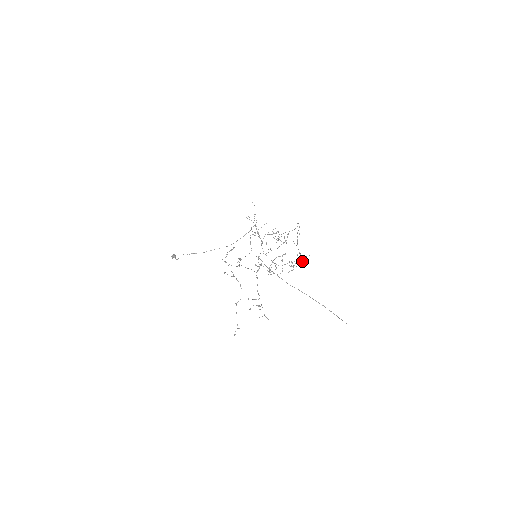
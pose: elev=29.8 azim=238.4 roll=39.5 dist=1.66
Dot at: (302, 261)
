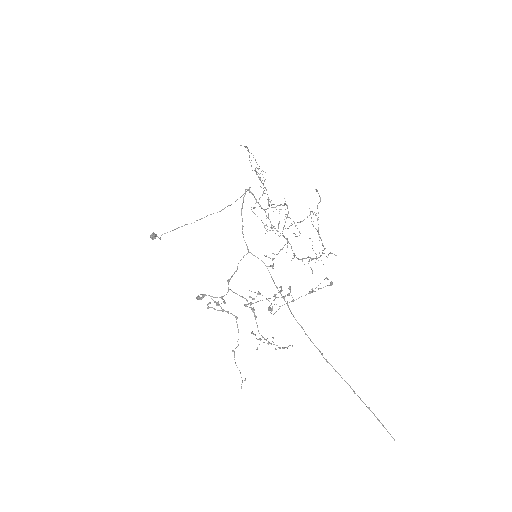
Dot at: (324, 279)
